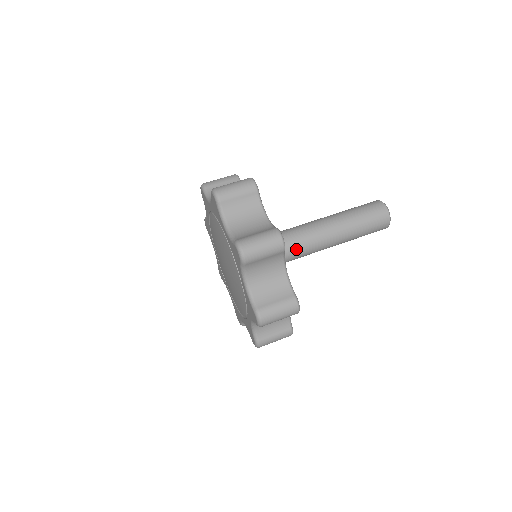
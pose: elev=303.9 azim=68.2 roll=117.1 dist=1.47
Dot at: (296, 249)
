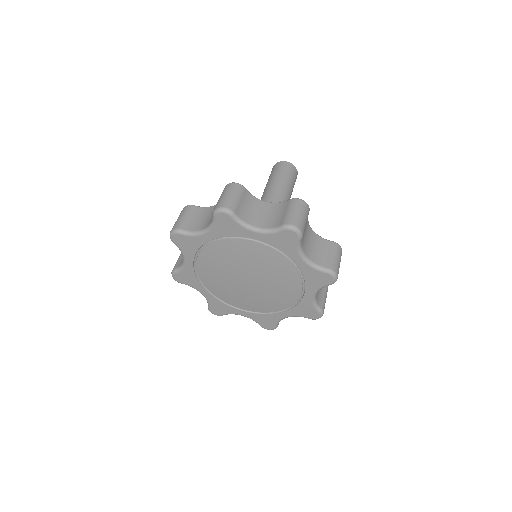
Dot at: occluded
